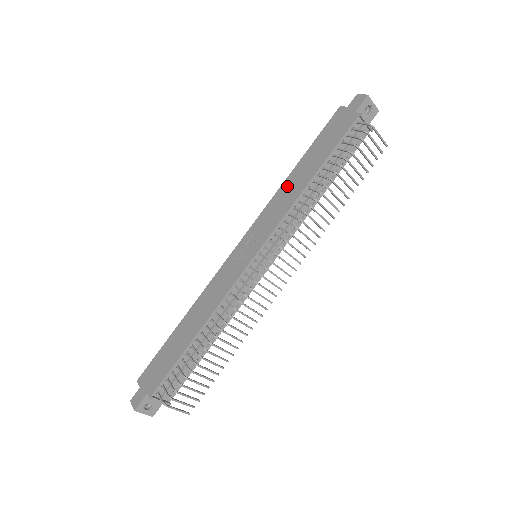
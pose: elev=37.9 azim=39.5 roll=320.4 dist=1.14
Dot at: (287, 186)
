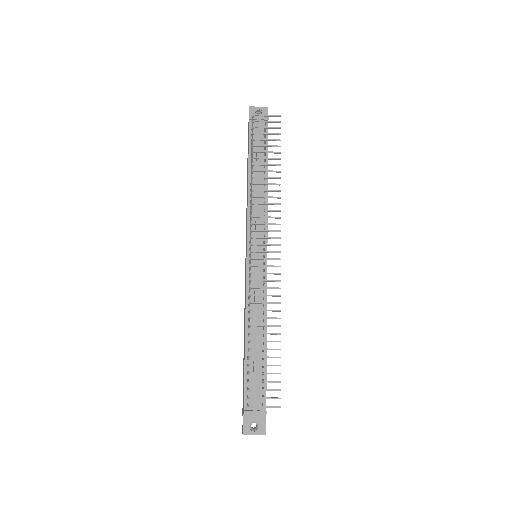
Dot at: occluded
